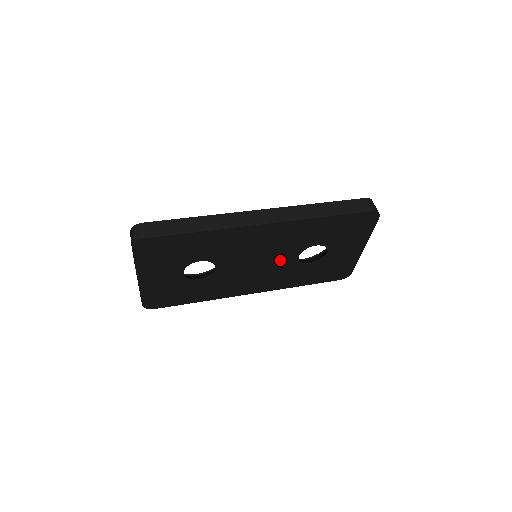
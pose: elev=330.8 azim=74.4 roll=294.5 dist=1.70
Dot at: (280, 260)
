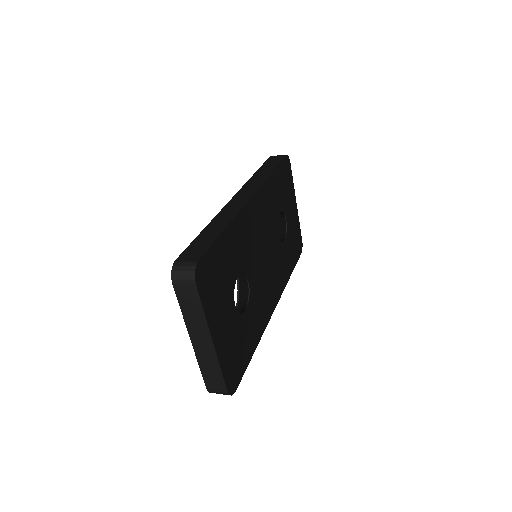
Dot at: (272, 245)
